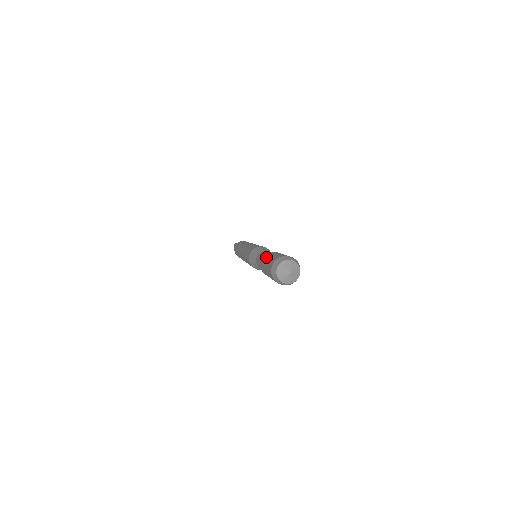
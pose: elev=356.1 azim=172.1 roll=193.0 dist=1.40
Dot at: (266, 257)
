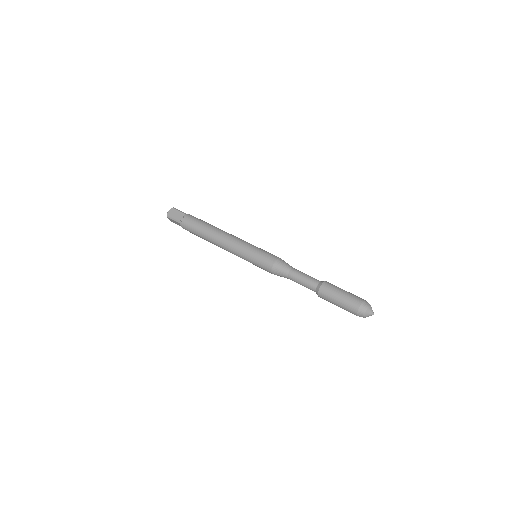
Dot at: (330, 296)
